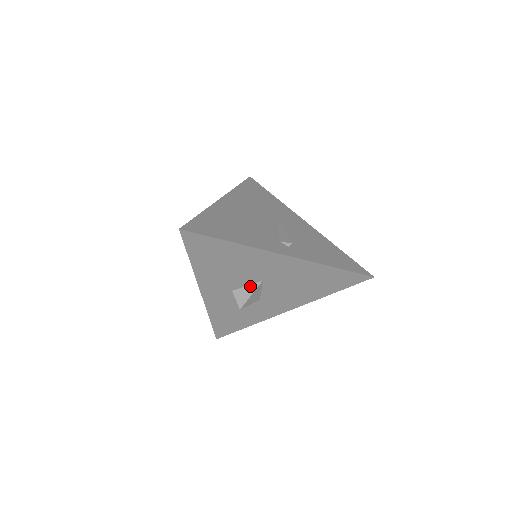
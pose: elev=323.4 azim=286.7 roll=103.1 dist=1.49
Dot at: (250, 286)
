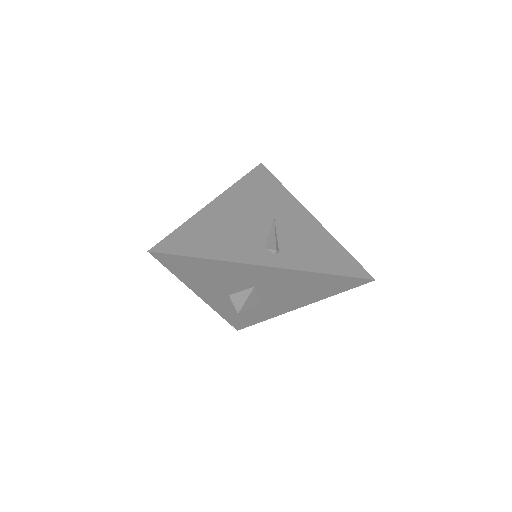
Dot at: (244, 291)
